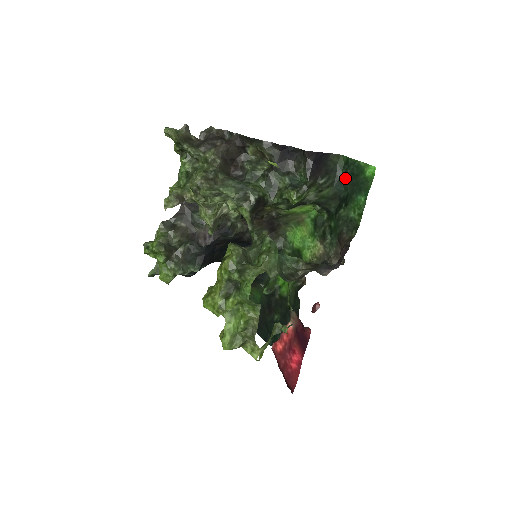
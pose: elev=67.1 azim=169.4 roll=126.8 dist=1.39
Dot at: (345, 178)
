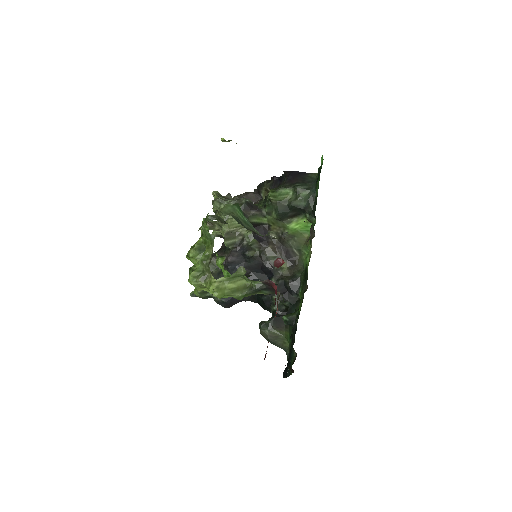
Dot at: occluded
